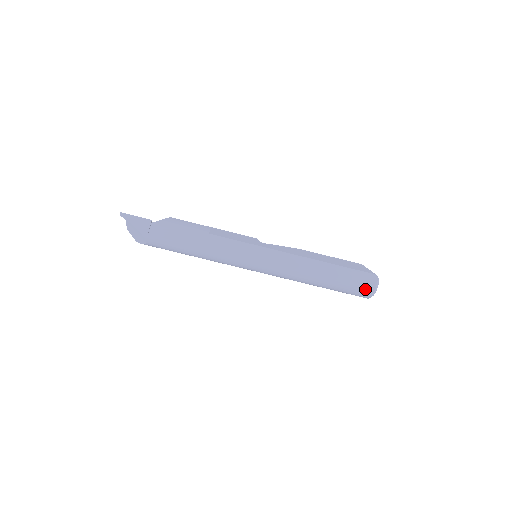
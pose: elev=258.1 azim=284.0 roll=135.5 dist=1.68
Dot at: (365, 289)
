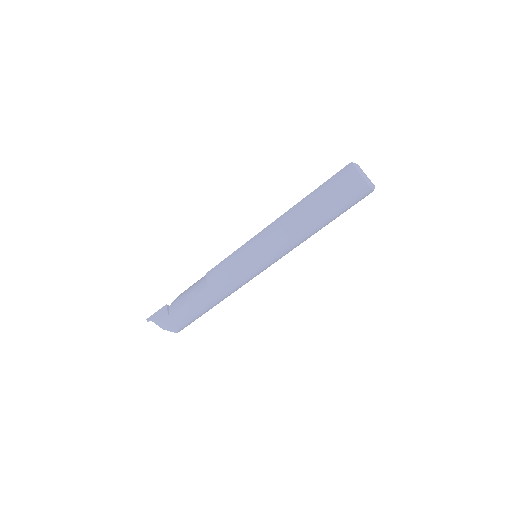
Dot at: (351, 182)
